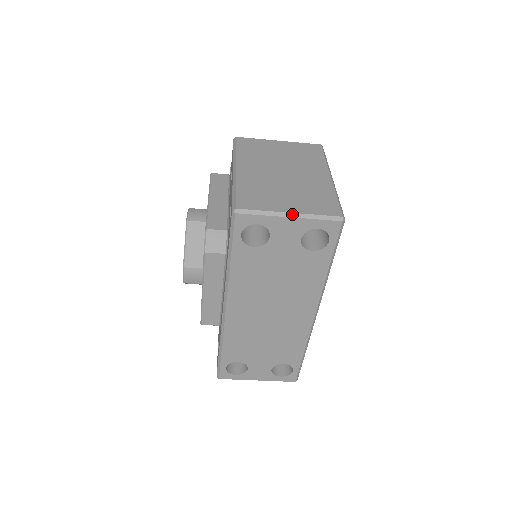
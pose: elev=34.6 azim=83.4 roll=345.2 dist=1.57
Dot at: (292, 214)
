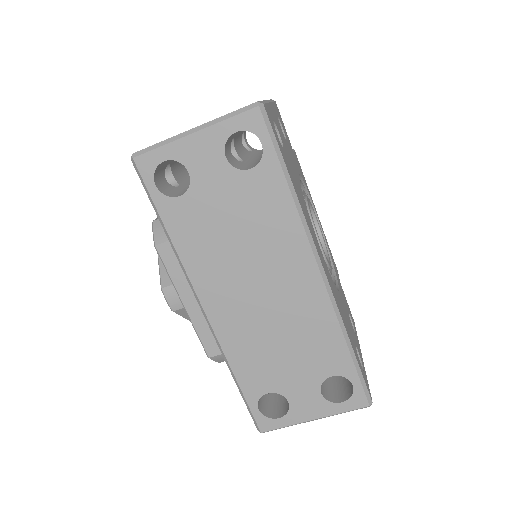
Dot at: (196, 128)
